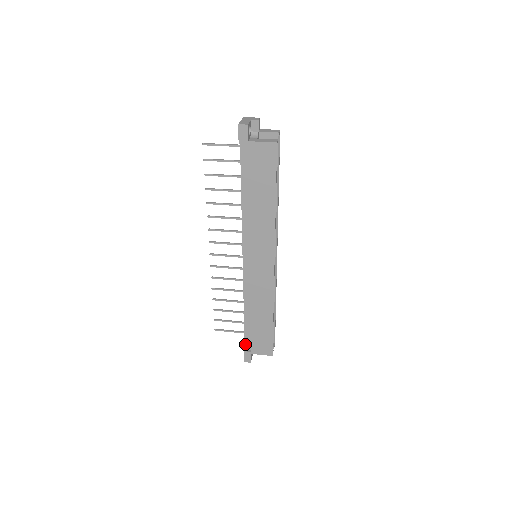
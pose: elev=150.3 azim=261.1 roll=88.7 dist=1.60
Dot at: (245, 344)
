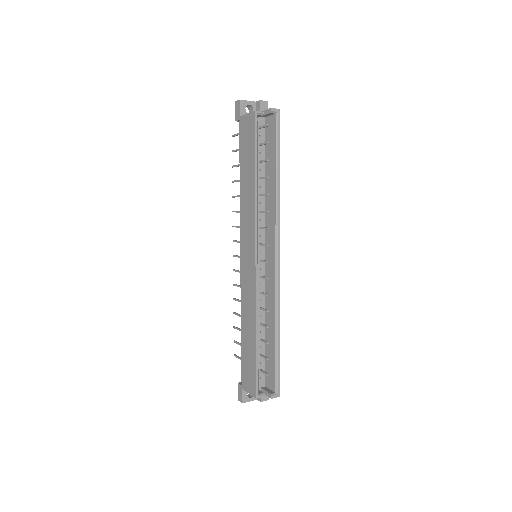
Dot at: occluded
